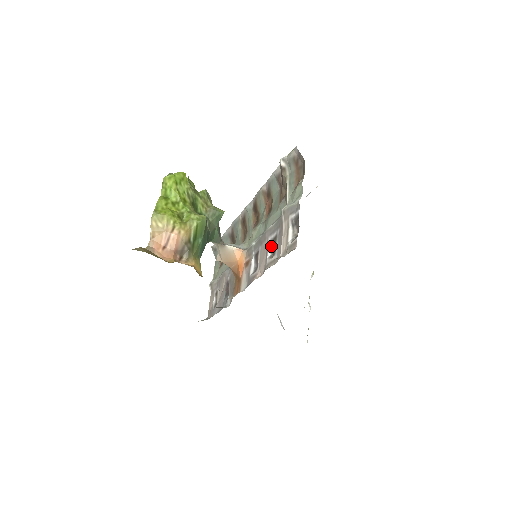
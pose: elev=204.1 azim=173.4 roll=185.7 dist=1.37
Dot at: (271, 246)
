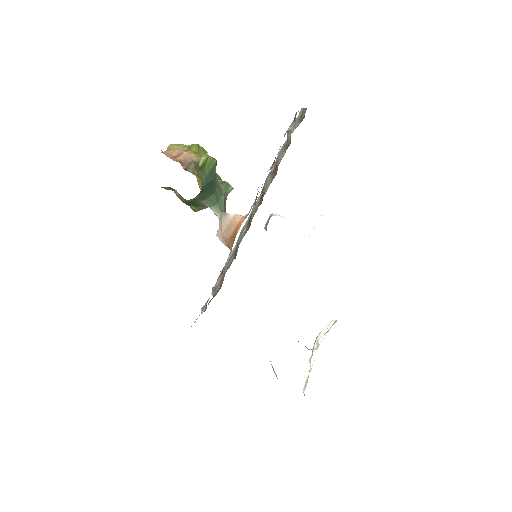
Dot at: (271, 167)
